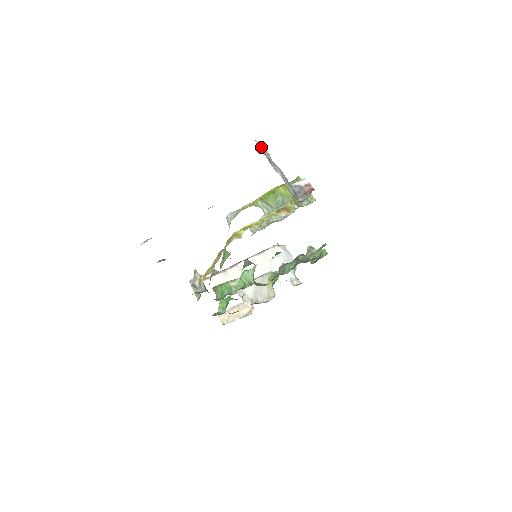
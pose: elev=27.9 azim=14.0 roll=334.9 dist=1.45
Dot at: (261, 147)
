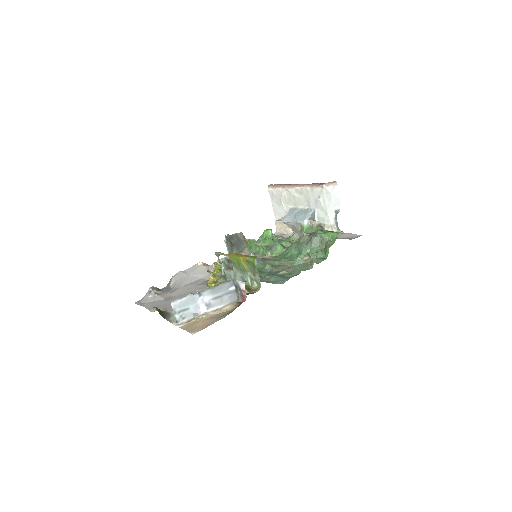
Dot at: (177, 305)
